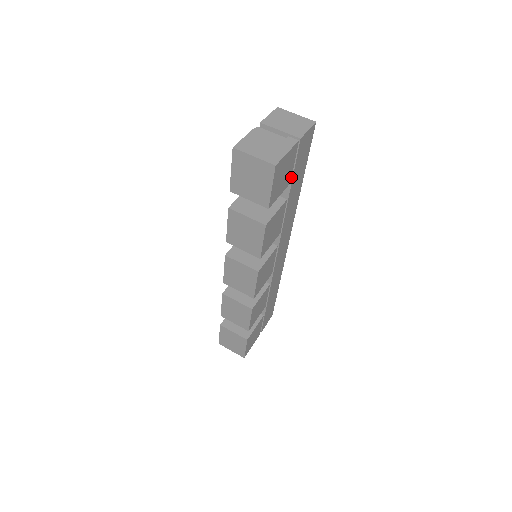
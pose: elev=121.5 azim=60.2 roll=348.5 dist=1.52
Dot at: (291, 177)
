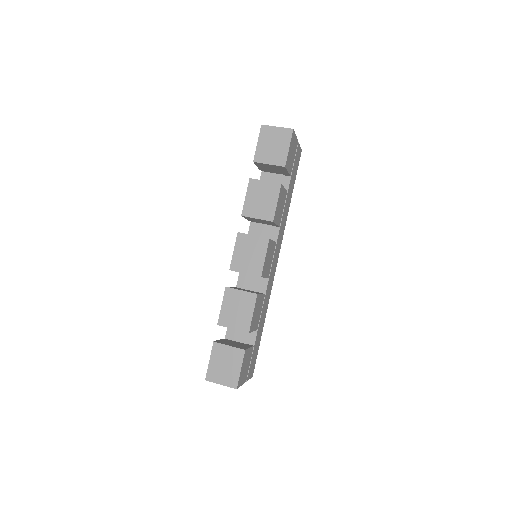
Dot at: (291, 171)
